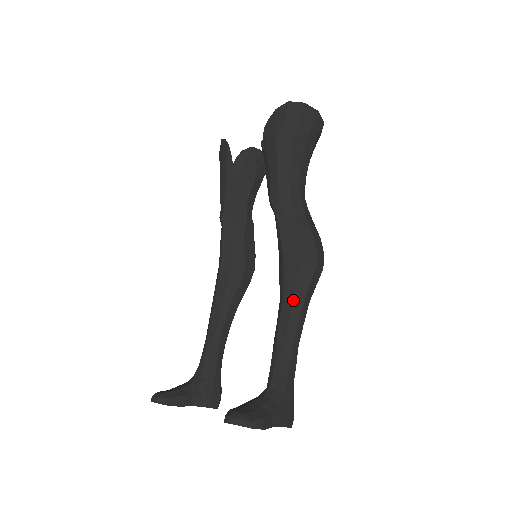
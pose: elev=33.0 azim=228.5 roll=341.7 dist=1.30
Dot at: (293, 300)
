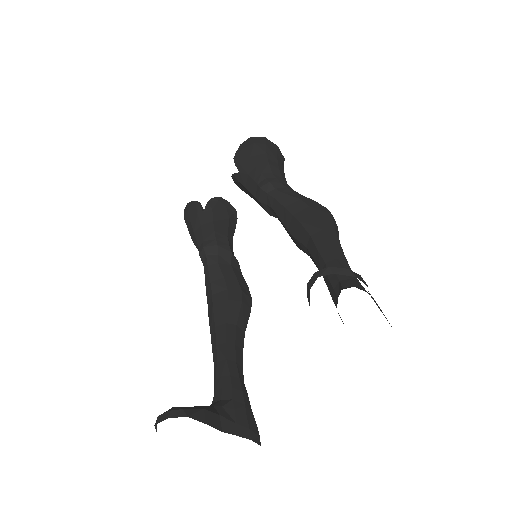
Dot at: (324, 231)
